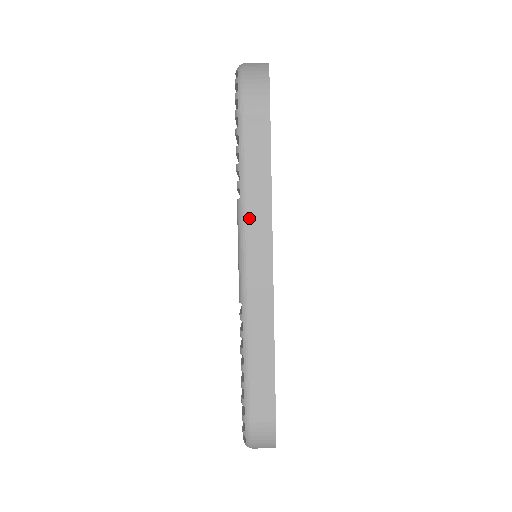
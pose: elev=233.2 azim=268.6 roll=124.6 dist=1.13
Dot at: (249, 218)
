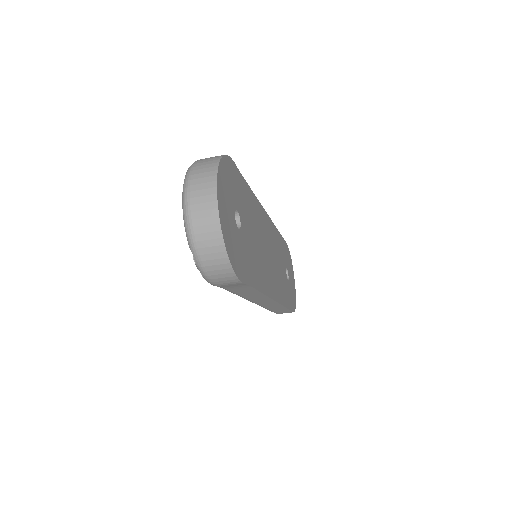
Dot at: (248, 298)
